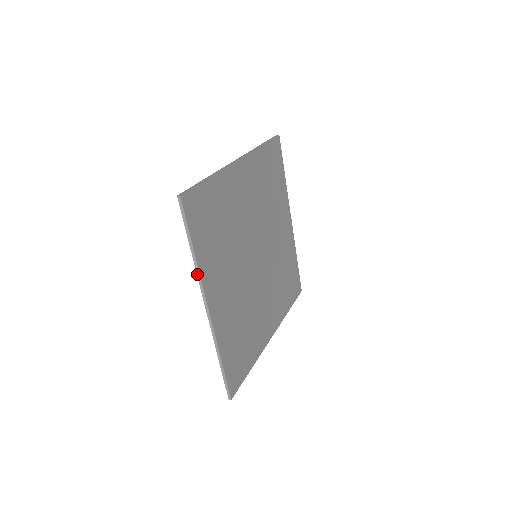
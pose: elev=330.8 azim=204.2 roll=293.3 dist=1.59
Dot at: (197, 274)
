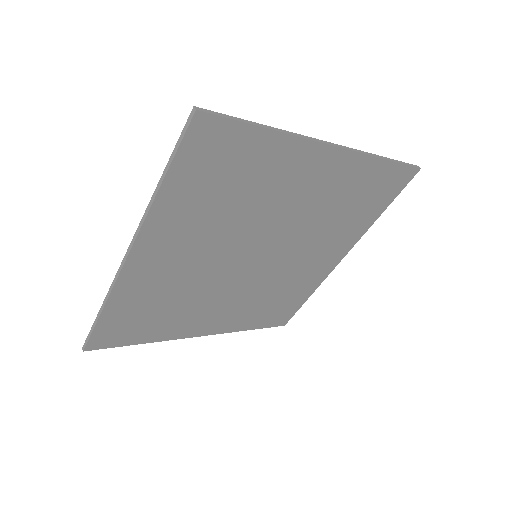
Dot at: (145, 211)
